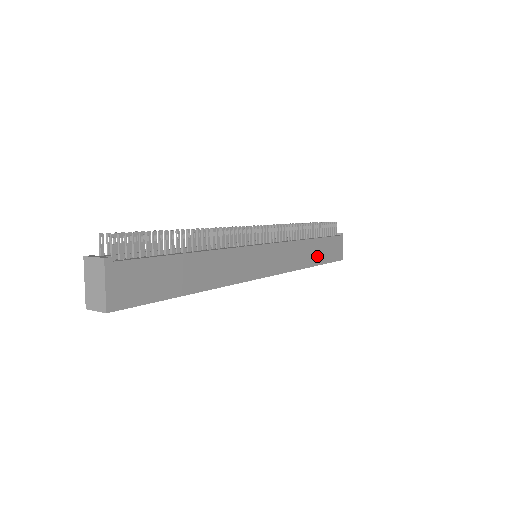
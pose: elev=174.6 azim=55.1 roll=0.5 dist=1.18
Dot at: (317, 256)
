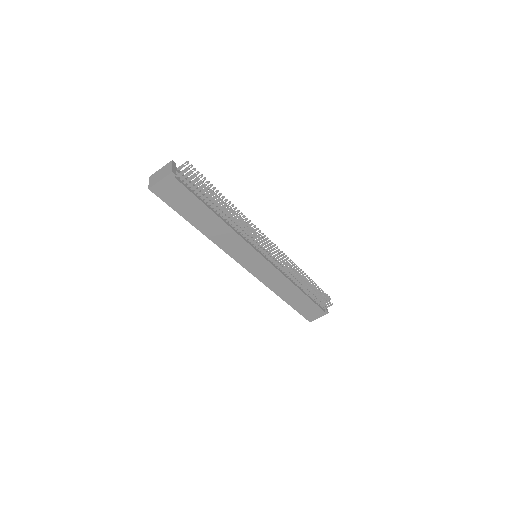
Dot at: (293, 300)
